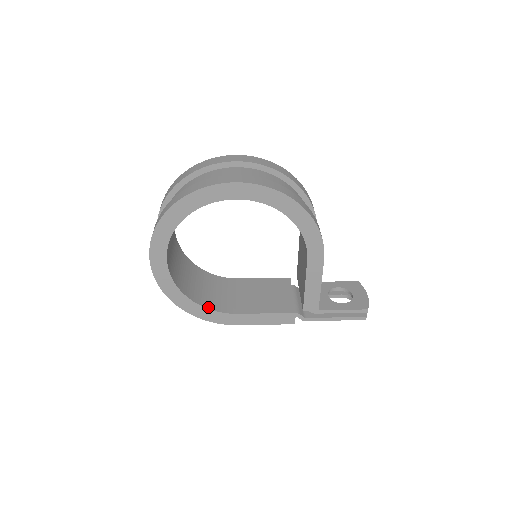
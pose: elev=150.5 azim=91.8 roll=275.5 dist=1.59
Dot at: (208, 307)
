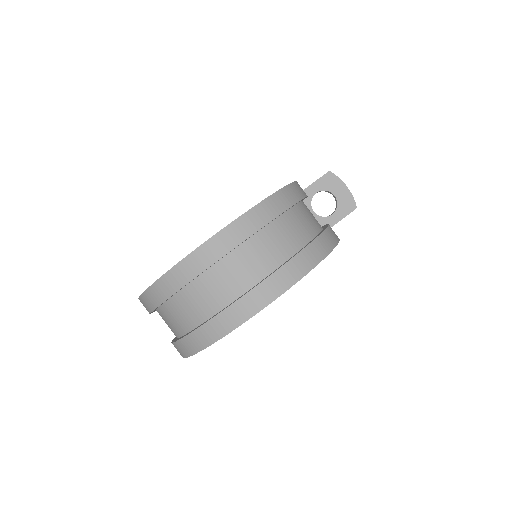
Dot at: occluded
